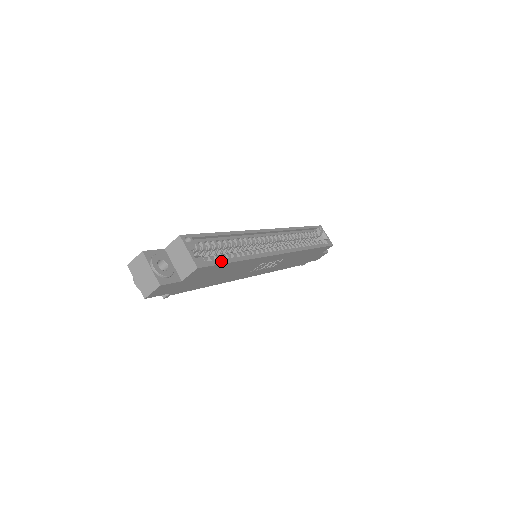
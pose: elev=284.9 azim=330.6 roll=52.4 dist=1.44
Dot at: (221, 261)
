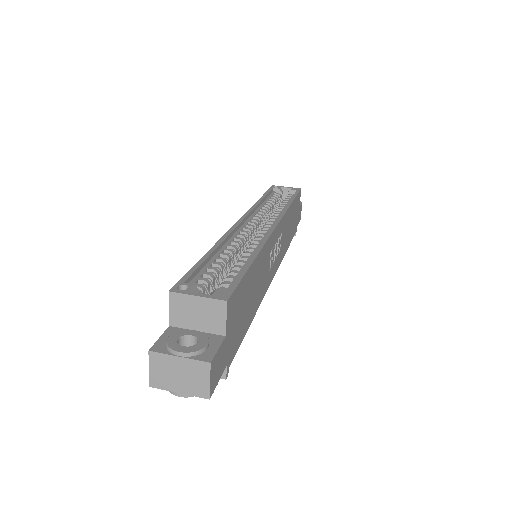
Dot at: (239, 275)
